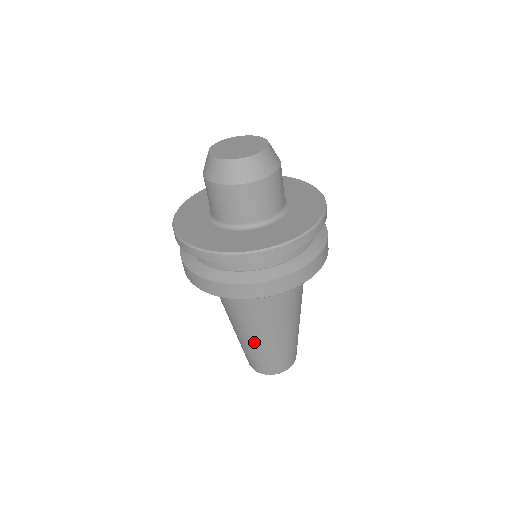
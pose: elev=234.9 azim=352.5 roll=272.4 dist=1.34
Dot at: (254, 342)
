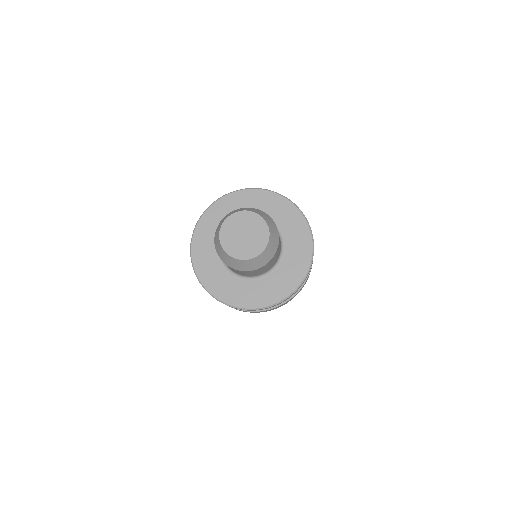
Dot at: occluded
